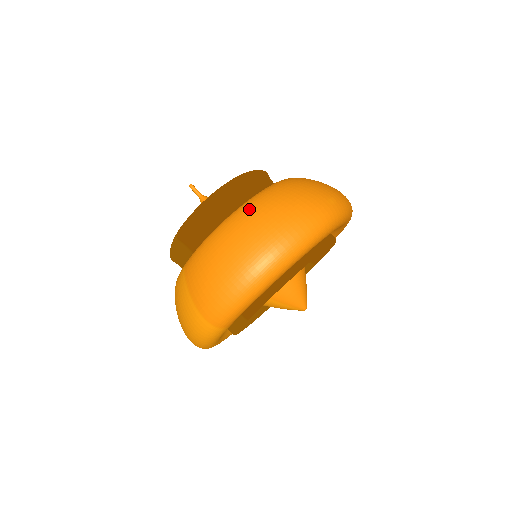
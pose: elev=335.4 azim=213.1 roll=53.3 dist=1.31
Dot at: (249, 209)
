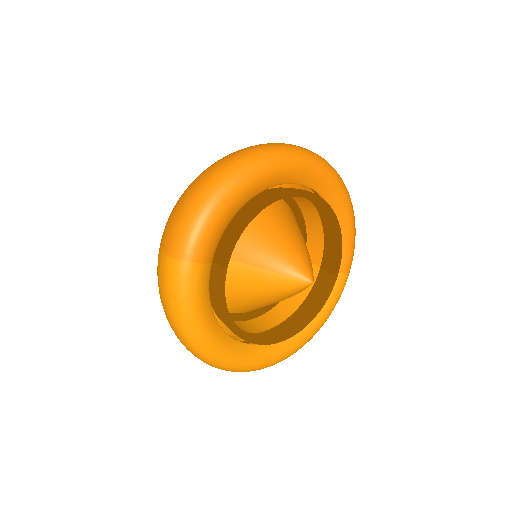
Dot at: occluded
